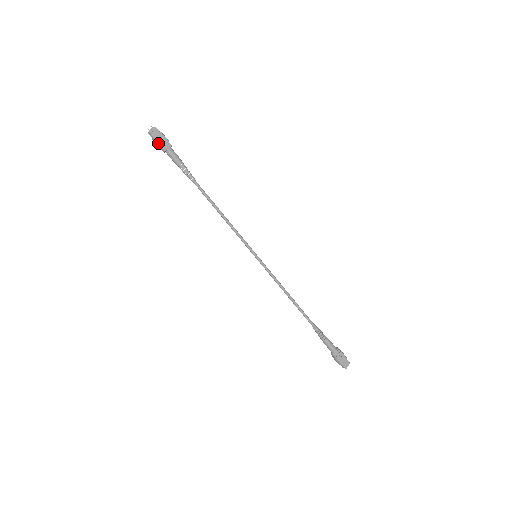
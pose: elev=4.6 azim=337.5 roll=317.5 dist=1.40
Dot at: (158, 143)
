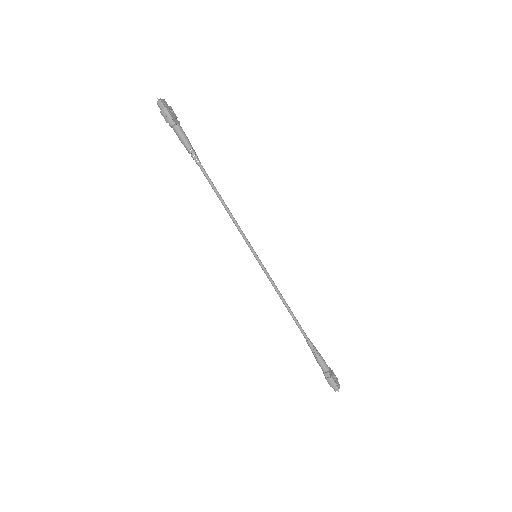
Dot at: (169, 114)
